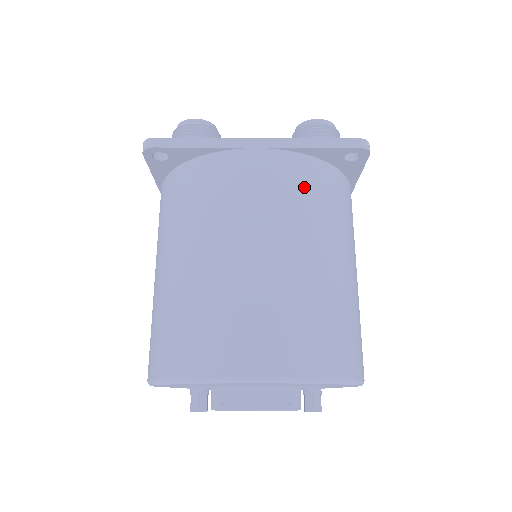
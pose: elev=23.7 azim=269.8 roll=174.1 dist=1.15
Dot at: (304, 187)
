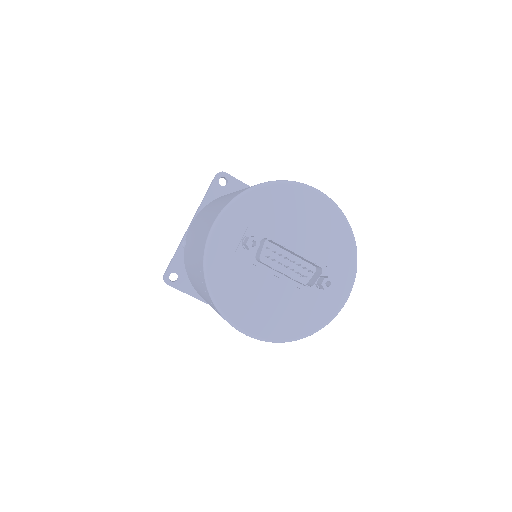
Dot at: occluded
